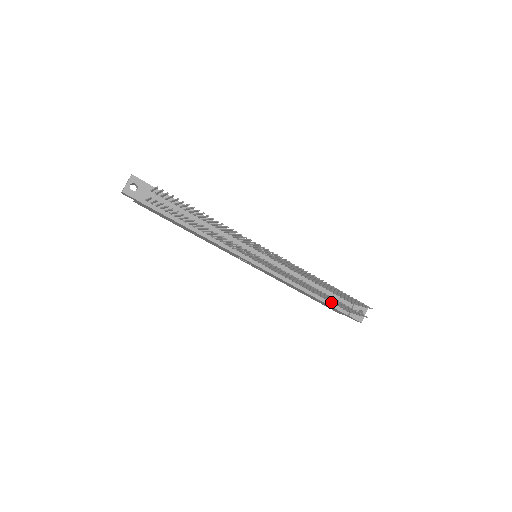
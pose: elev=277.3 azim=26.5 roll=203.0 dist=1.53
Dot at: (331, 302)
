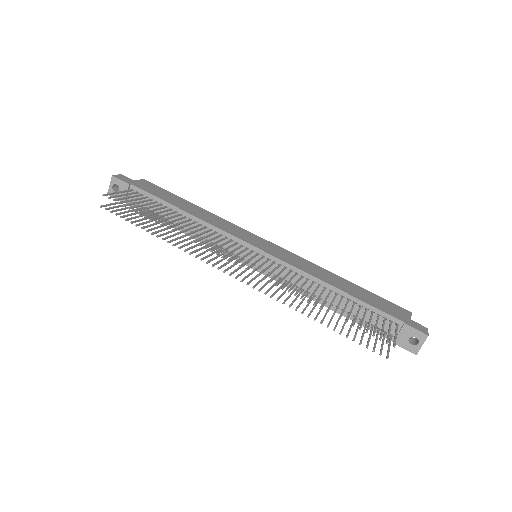
Dot at: (360, 322)
